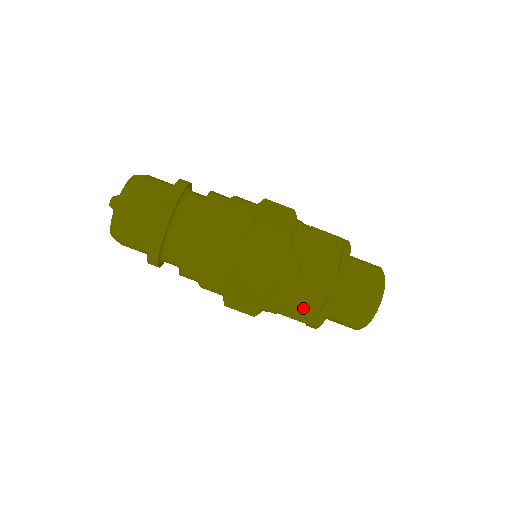
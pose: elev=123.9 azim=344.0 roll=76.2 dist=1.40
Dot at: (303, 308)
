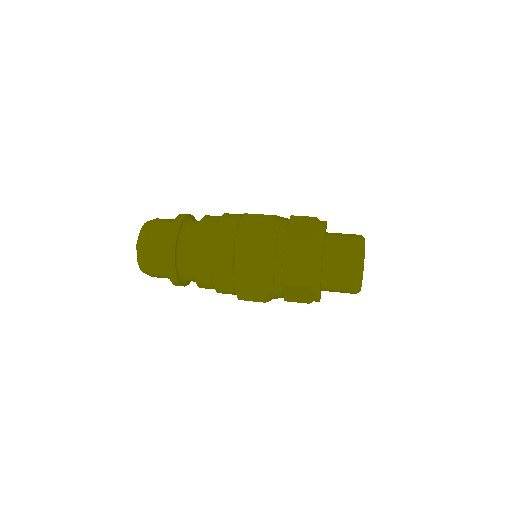
Dot at: (299, 298)
